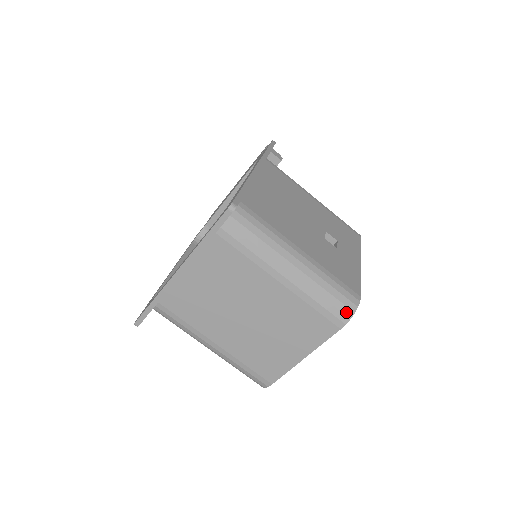
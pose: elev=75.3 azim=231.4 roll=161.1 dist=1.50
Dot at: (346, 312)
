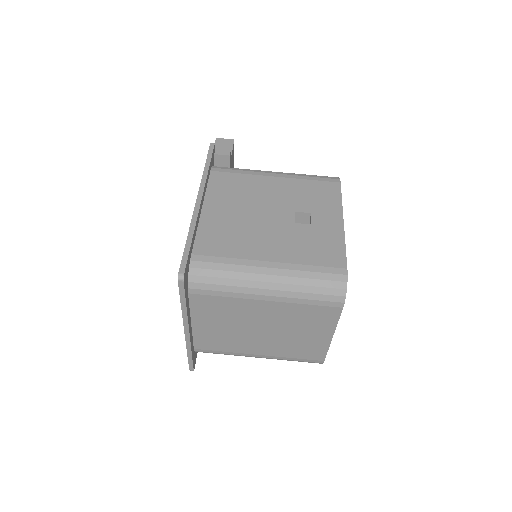
Dot at: (338, 293)
